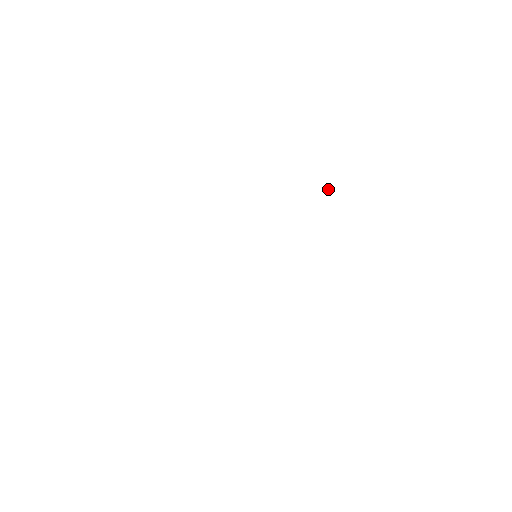
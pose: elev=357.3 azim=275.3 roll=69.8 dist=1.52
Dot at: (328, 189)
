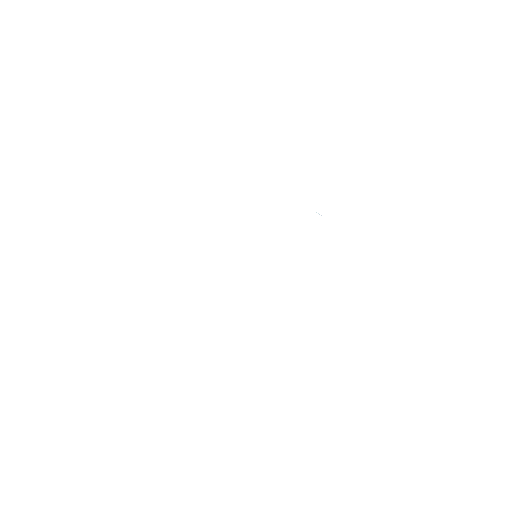
Dot at: occluded
